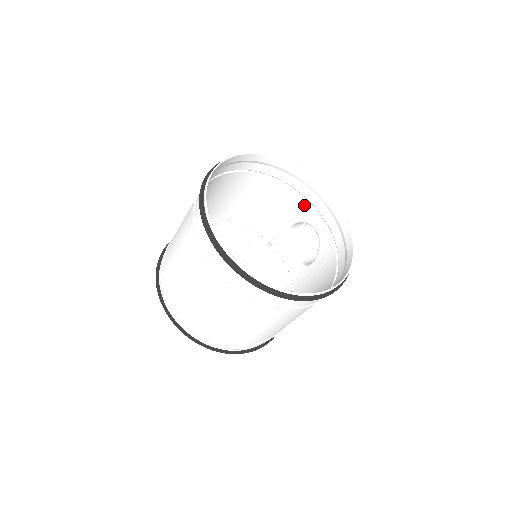
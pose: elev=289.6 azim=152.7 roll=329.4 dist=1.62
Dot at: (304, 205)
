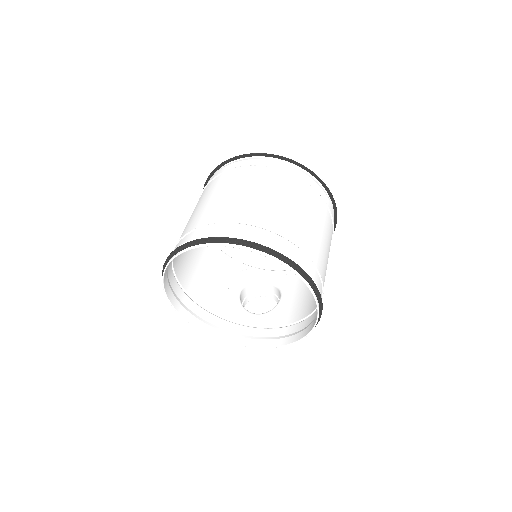
Dot at: (244, 268)
